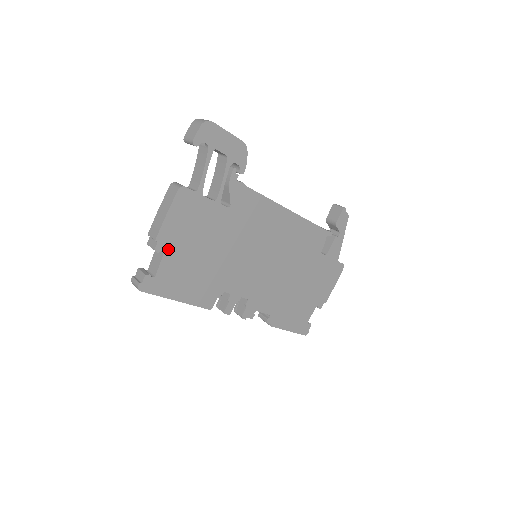
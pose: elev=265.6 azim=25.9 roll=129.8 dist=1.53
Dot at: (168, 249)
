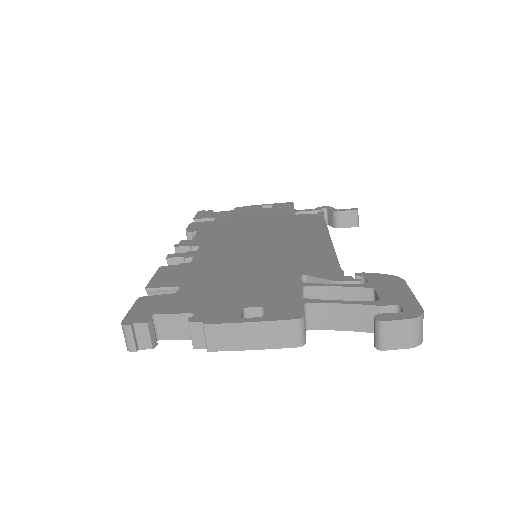
Dot at: occluded
